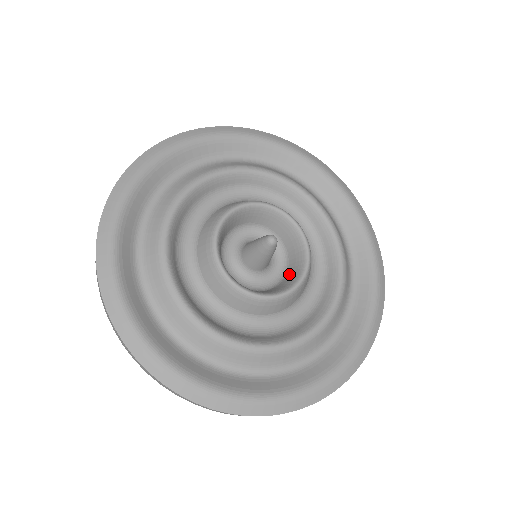
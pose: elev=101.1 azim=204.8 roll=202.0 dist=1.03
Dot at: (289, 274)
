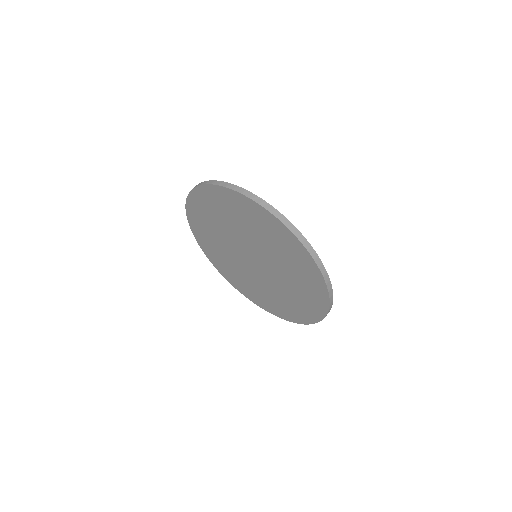
Dot at: occluded
